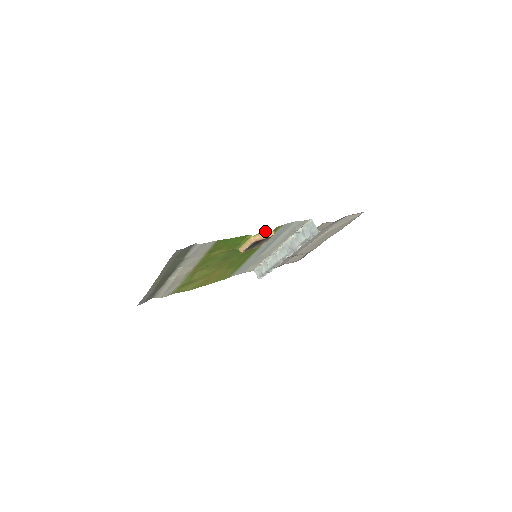
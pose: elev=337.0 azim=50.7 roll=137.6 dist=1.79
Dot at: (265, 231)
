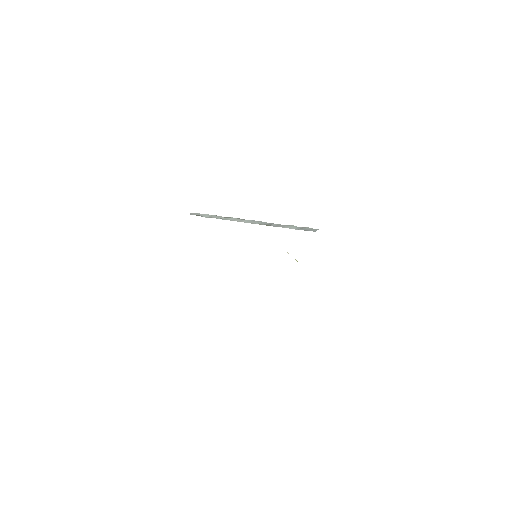
Dot at: occluded
